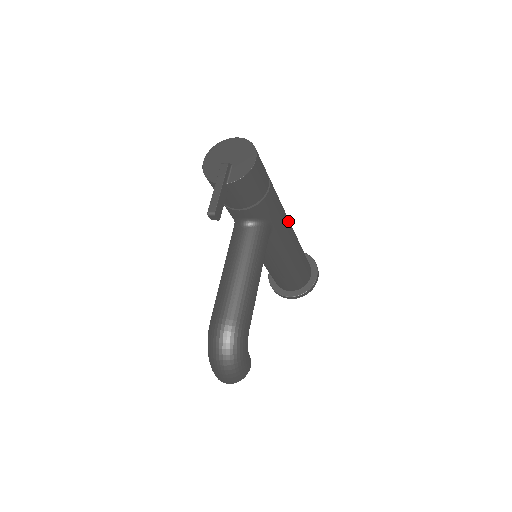
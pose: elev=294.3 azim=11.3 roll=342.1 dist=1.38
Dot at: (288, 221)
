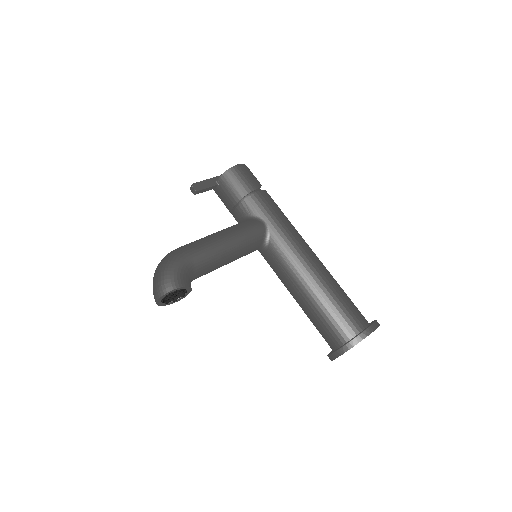
Dot at: (298, 237)
